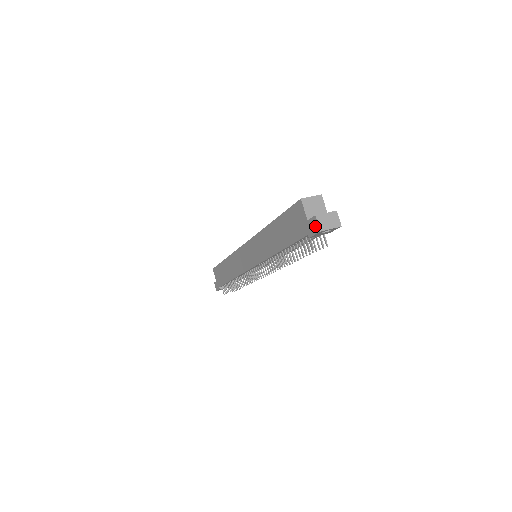
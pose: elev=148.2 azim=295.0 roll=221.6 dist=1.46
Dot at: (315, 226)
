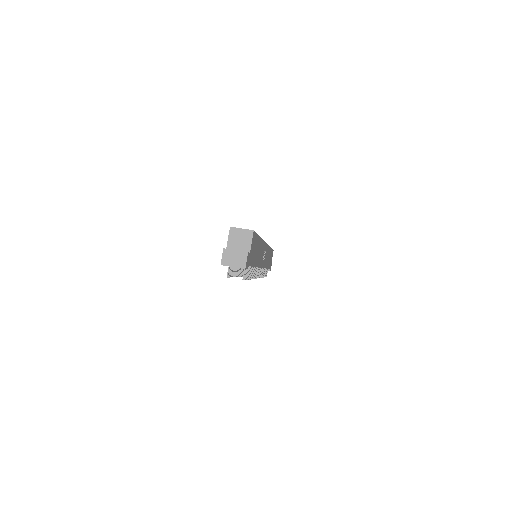
Dot at: (222, 258)
